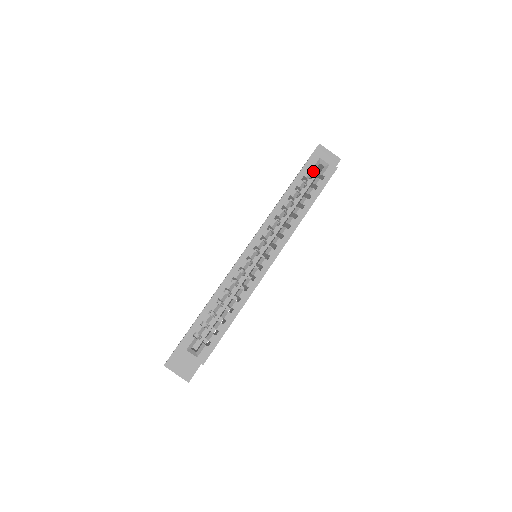
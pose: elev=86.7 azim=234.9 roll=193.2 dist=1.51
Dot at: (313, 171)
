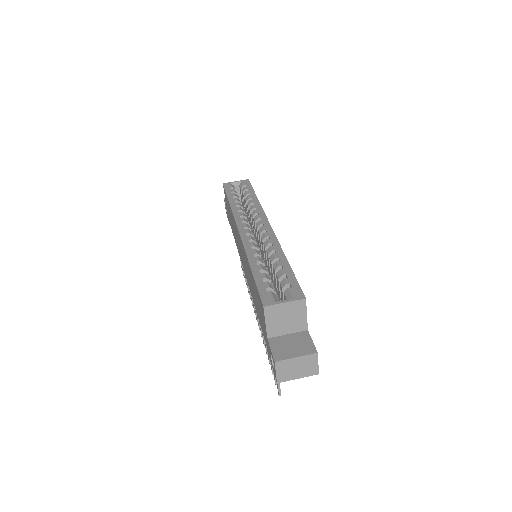
Dot at: occluded
